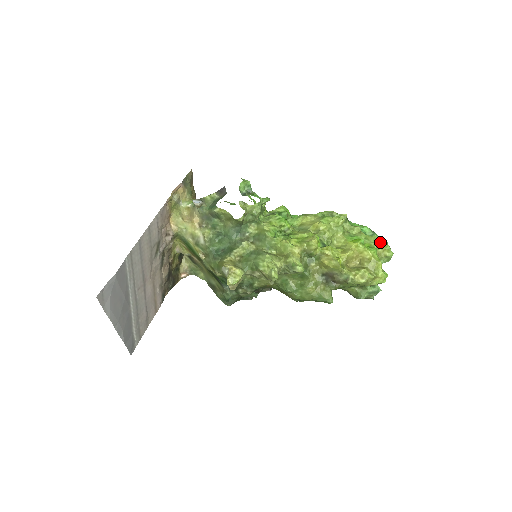
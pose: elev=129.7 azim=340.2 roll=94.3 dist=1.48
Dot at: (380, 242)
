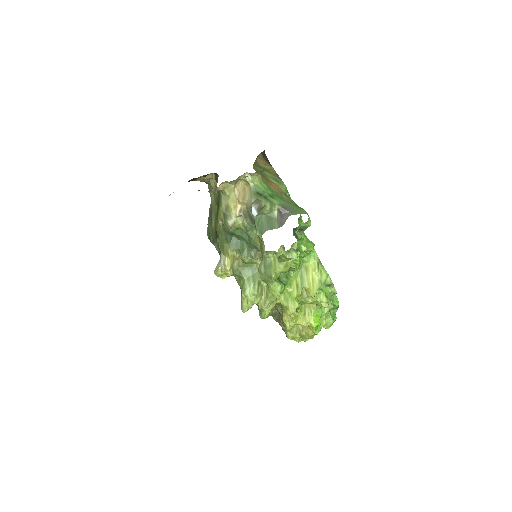
Dot at: (329, 326)
